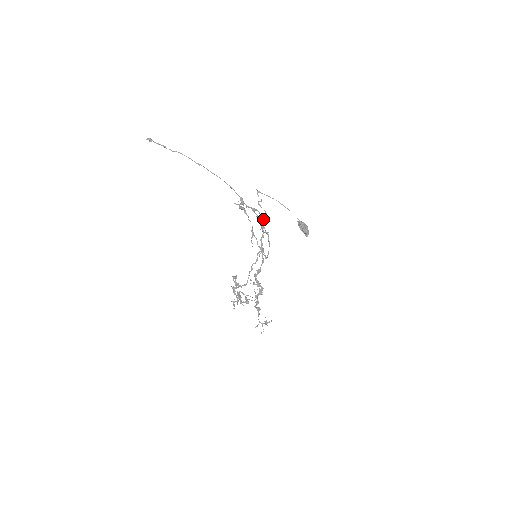
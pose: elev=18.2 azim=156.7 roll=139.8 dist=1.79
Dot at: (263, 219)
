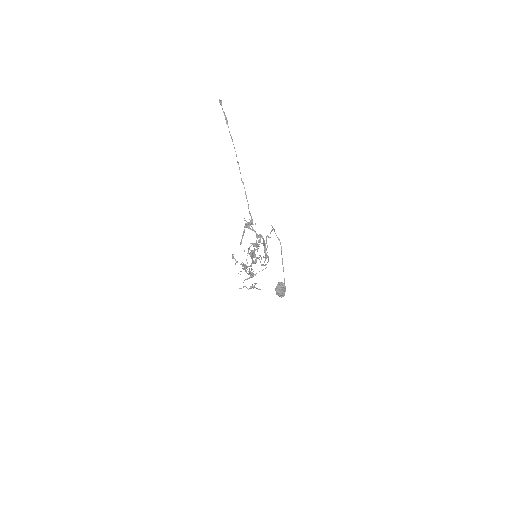
Dot at: (265, 248)
